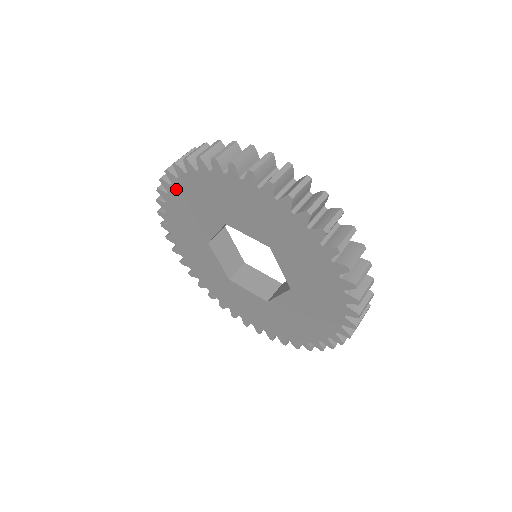
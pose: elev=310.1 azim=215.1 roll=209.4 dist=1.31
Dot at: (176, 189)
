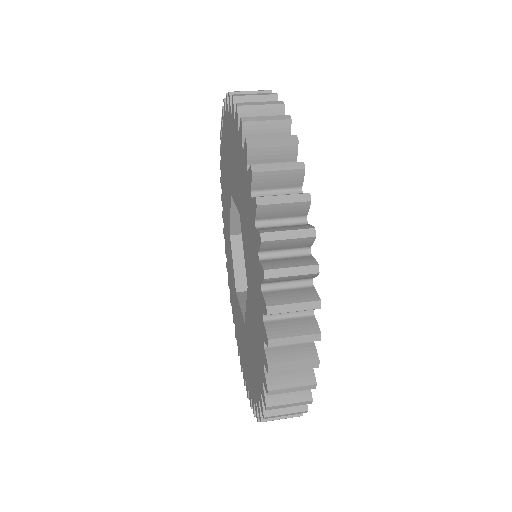
Dot at: (232, 123)
